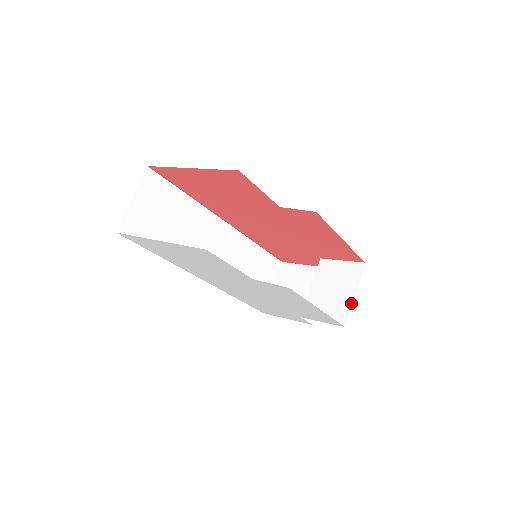
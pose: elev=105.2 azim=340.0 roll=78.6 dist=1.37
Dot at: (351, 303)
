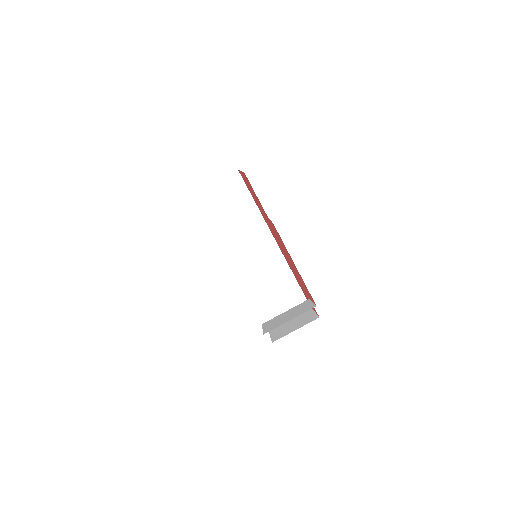
Dot at: occluded
